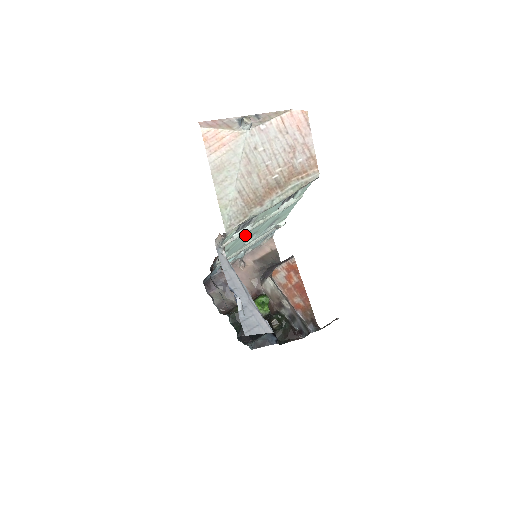
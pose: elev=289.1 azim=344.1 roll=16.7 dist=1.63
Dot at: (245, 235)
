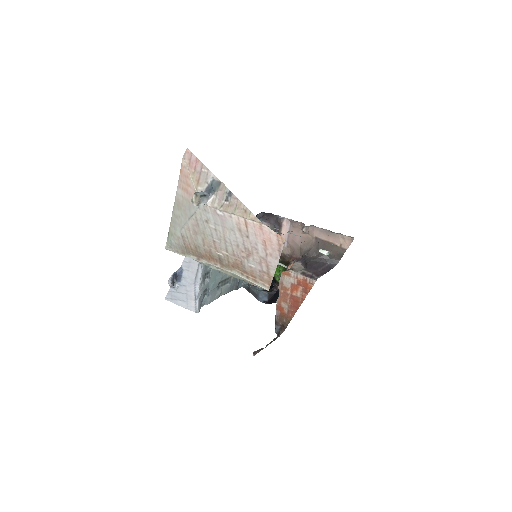
Dot at: occluded
